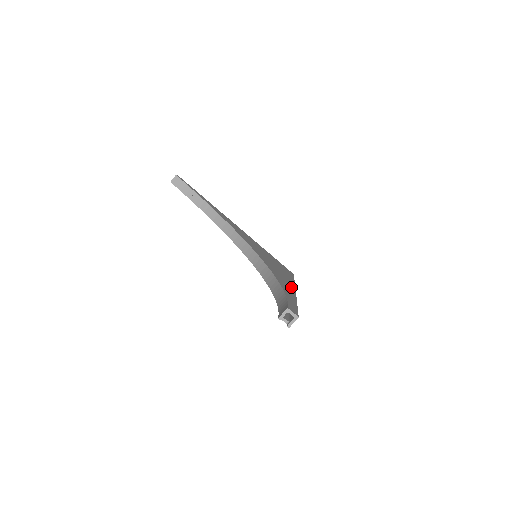
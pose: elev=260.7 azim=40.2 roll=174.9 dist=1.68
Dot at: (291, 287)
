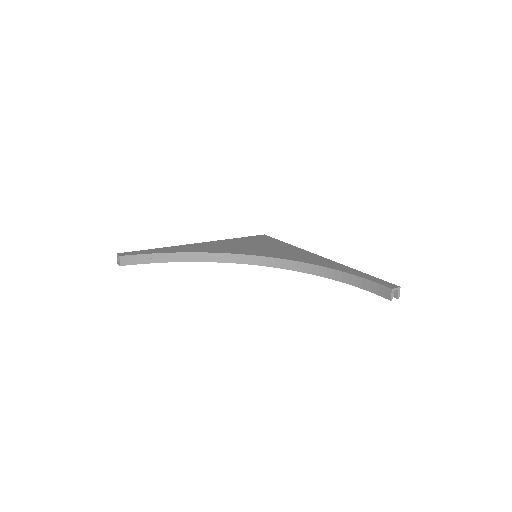
Dot at: (318, 257)
